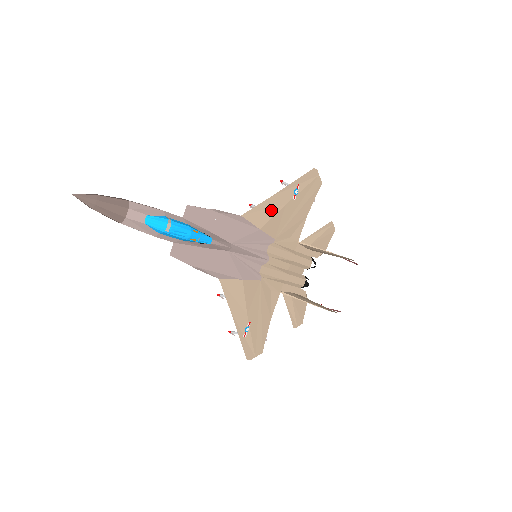
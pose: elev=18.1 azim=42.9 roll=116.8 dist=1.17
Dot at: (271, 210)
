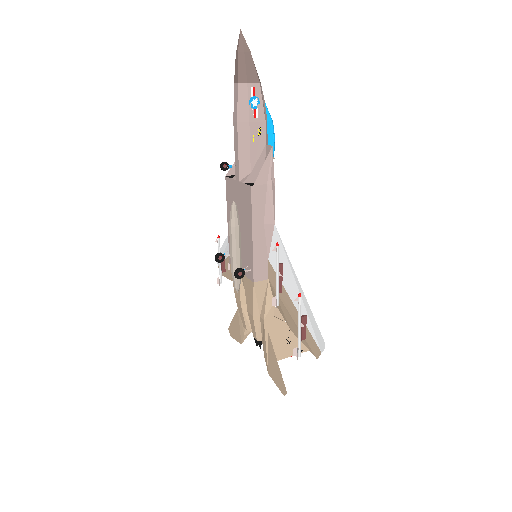
Dot at: occluded
